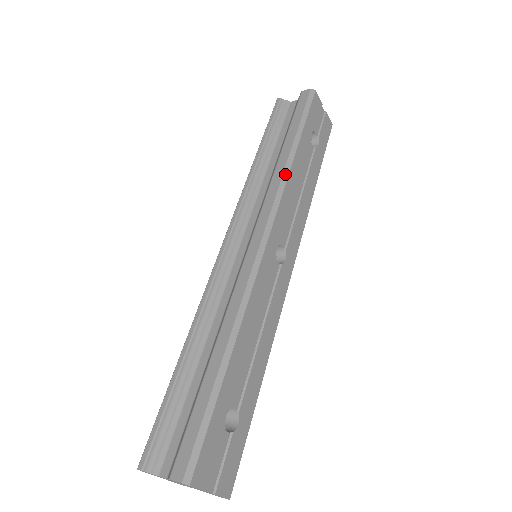
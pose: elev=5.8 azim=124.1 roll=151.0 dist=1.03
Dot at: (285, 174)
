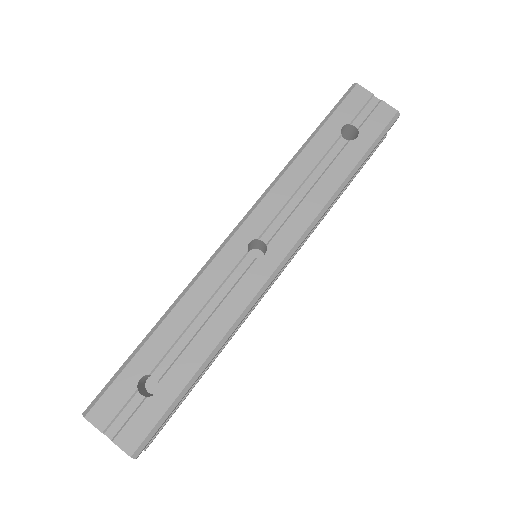
Dot at: (281, 173)
